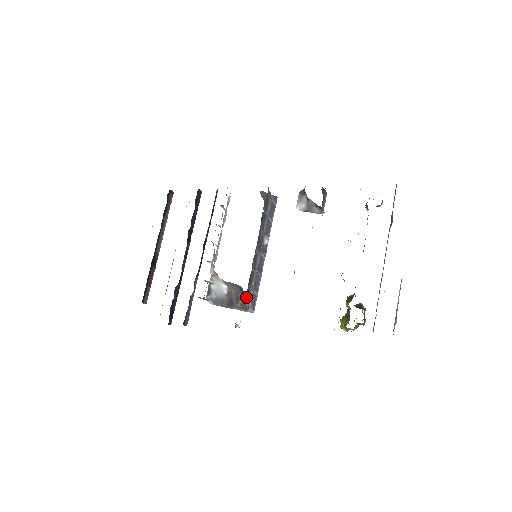
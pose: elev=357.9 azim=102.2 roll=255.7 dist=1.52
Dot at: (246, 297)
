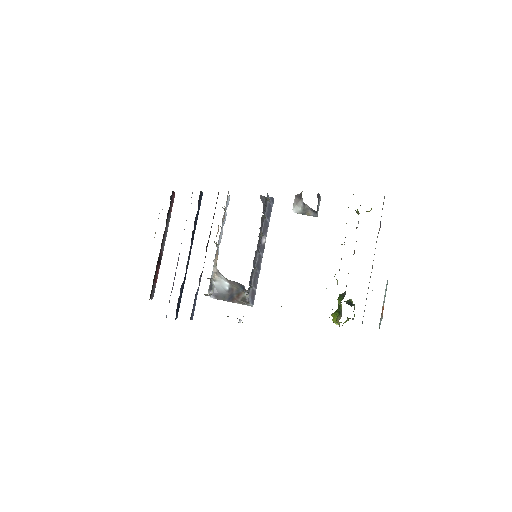
Dot at: (246, 293)
